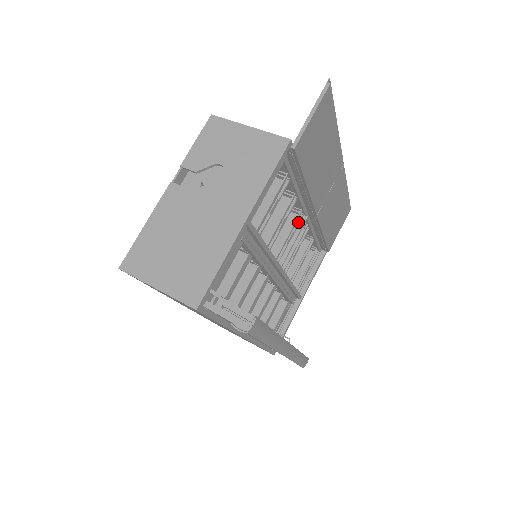
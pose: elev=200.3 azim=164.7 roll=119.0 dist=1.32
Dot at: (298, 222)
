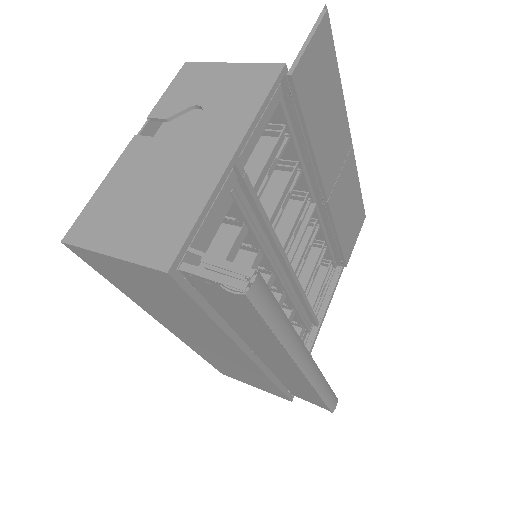
Dot at: (305, 209)
